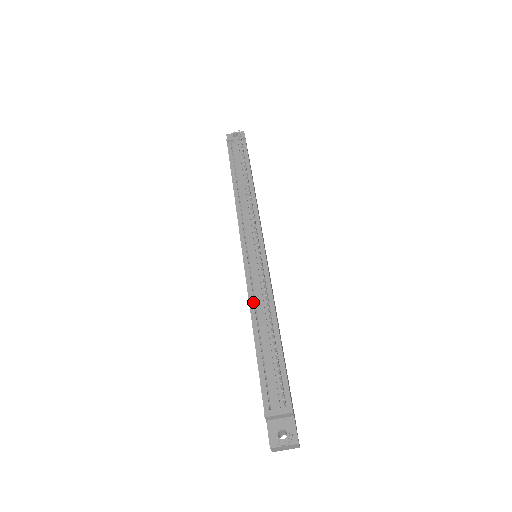
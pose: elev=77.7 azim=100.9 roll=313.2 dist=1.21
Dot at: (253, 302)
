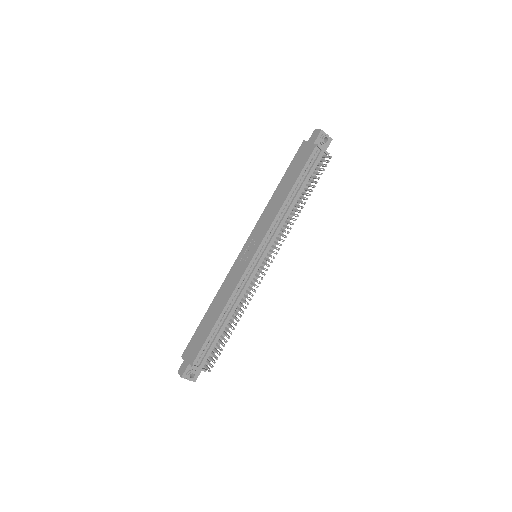
Dot at: (233, 297)
